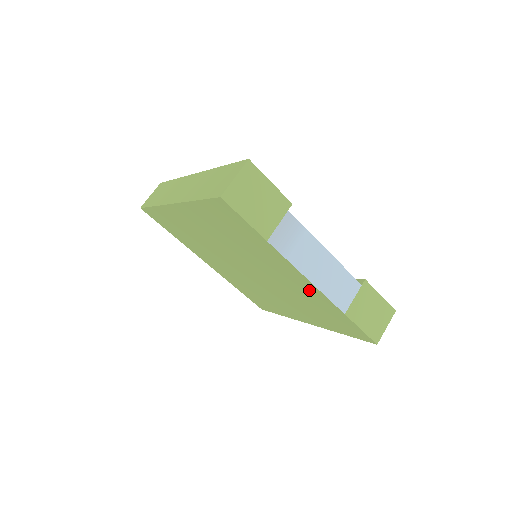
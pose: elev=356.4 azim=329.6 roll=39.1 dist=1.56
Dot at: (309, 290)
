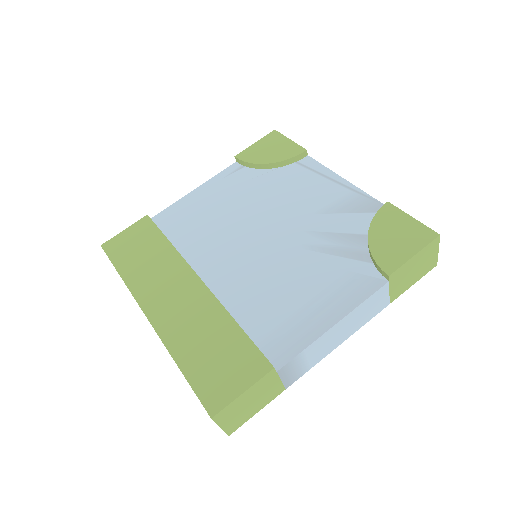
Dot at: occluded
